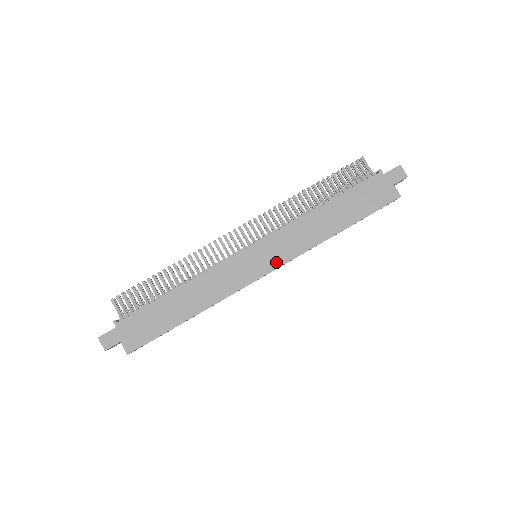
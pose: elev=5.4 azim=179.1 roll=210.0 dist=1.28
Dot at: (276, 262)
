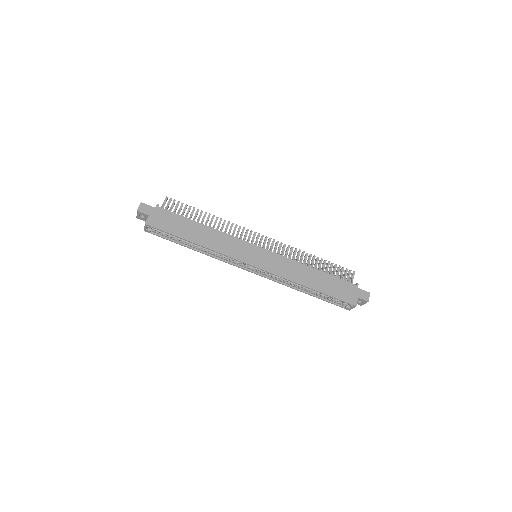
Dot at: (264, 266)
